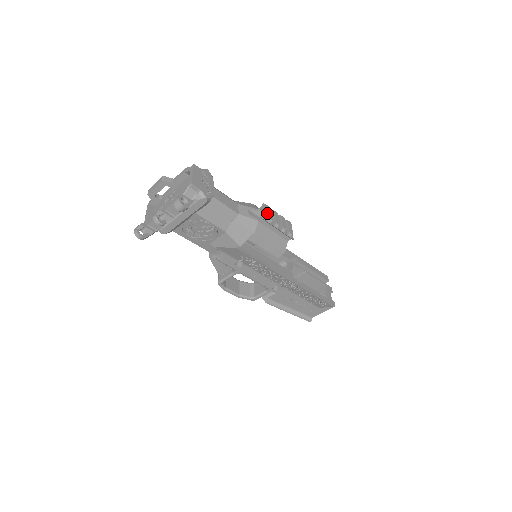
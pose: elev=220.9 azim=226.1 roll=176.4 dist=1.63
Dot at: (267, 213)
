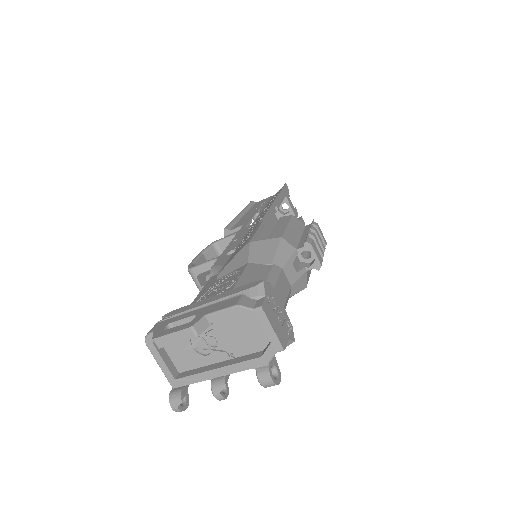
Dot at: (318, 258)
